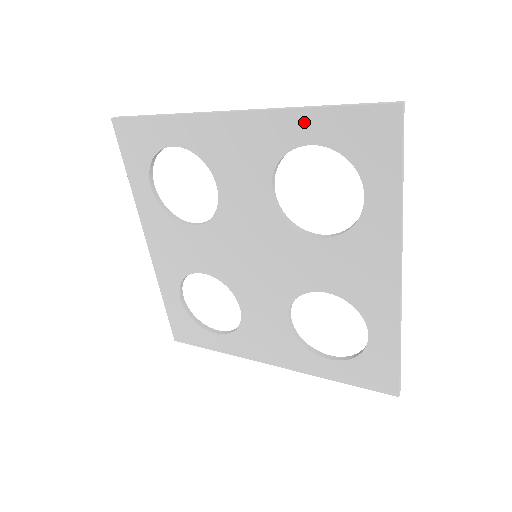
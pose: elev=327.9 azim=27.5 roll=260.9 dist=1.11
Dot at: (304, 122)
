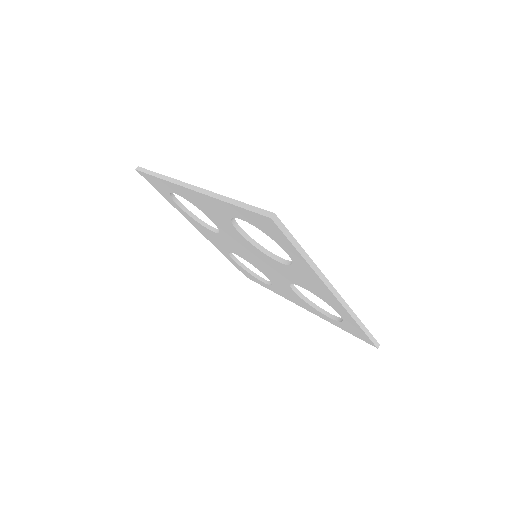
Dot at: (350, 319)
